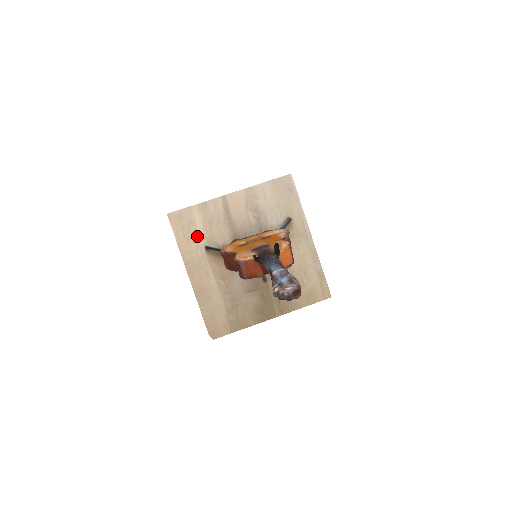
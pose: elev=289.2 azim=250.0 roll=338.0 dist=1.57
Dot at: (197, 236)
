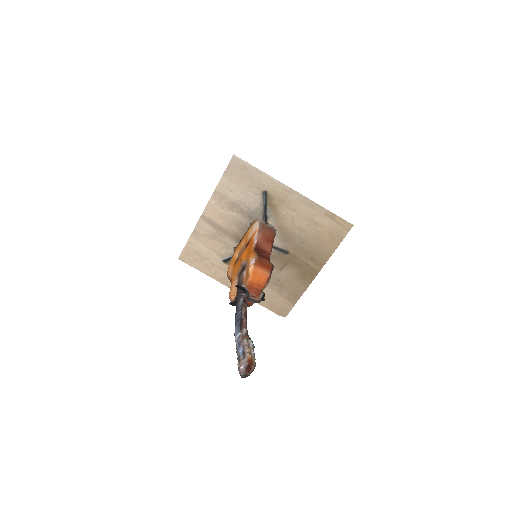
Dot at: (211, 258)
